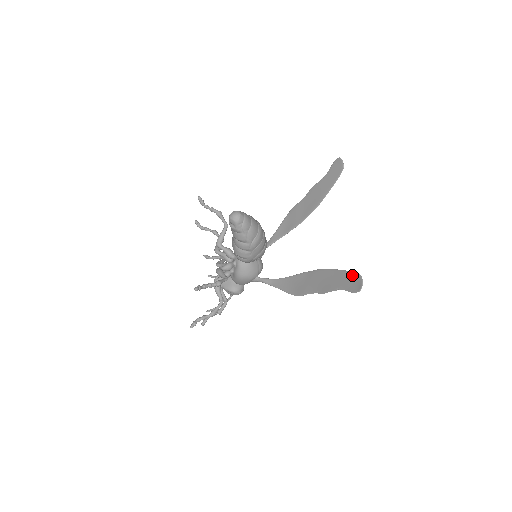
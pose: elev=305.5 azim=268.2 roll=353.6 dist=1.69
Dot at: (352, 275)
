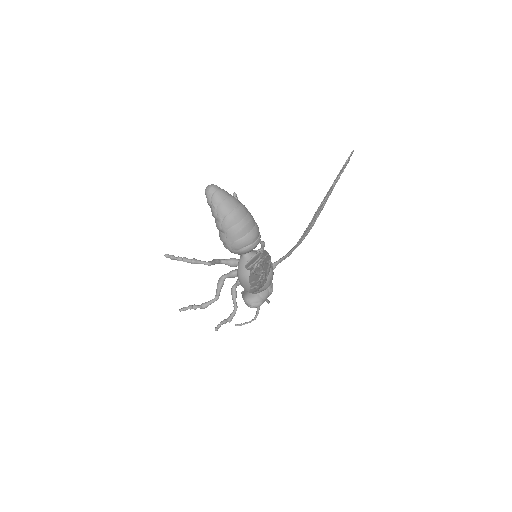
Dot at: occluded
